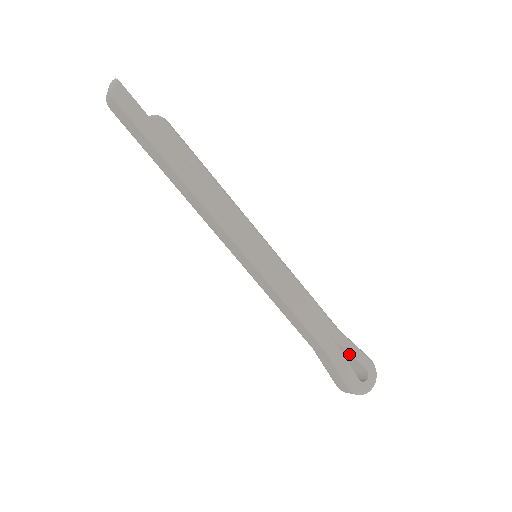
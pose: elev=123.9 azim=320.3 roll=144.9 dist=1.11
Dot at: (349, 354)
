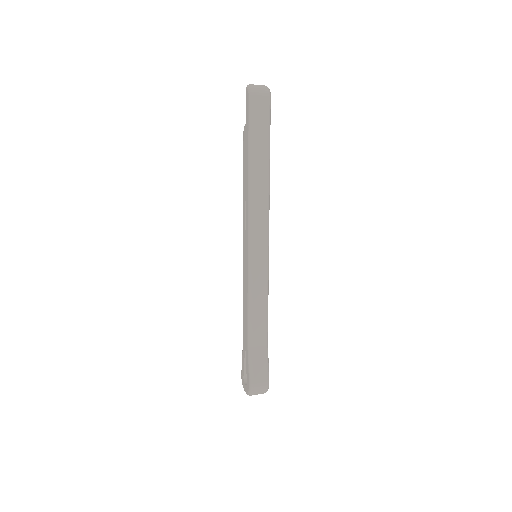
Dot at: occluded
